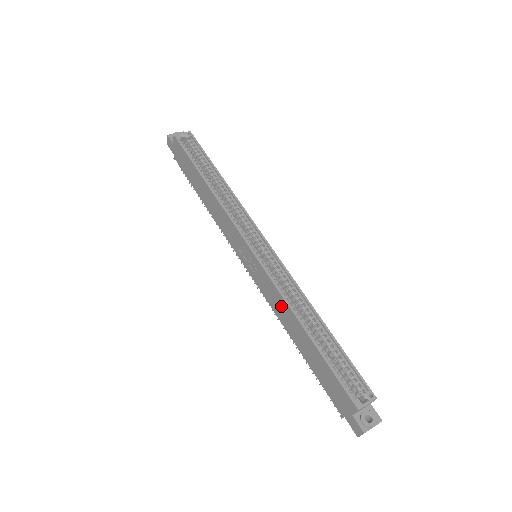
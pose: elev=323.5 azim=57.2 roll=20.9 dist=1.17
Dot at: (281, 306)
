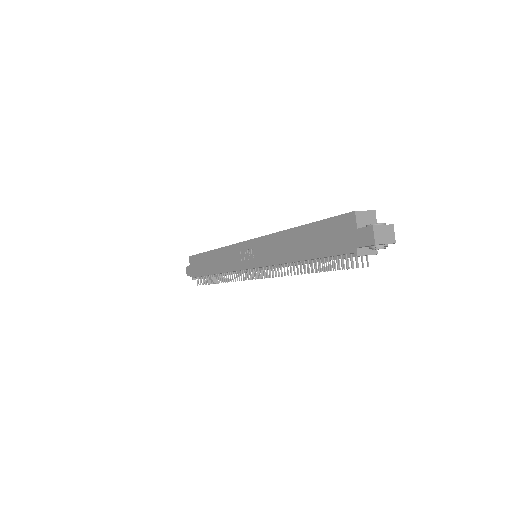
Dot at: (277, 245)
